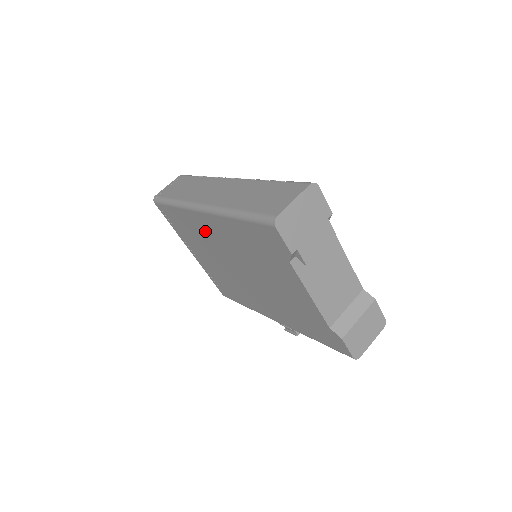
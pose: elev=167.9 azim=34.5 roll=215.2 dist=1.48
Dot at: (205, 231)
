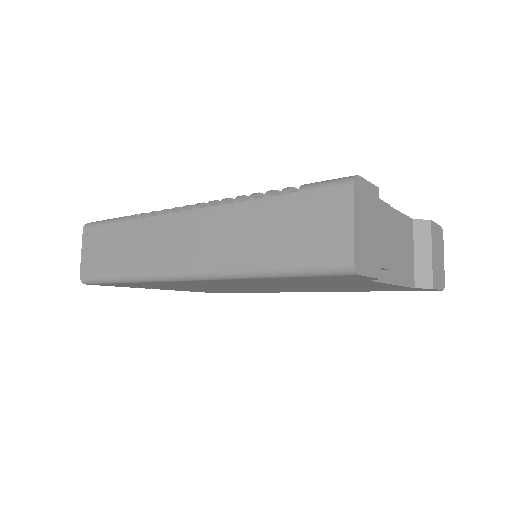
Dot at: (194, 284)
